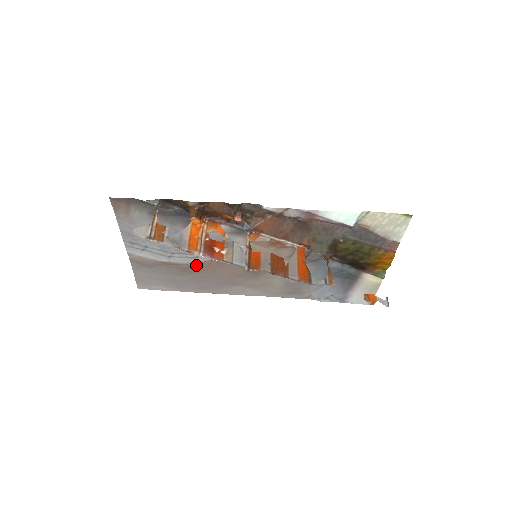
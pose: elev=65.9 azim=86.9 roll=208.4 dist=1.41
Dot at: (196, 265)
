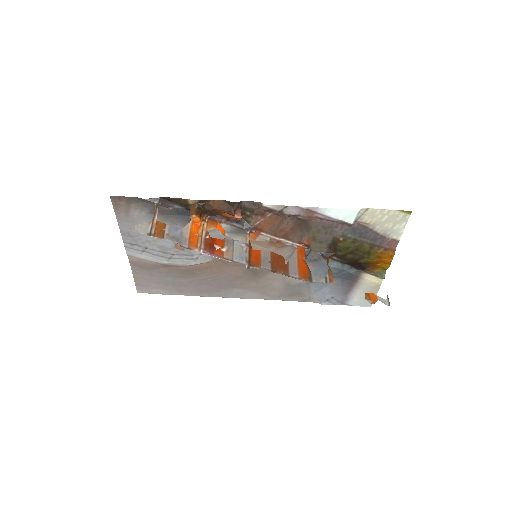
Dot at: (196, 267)
